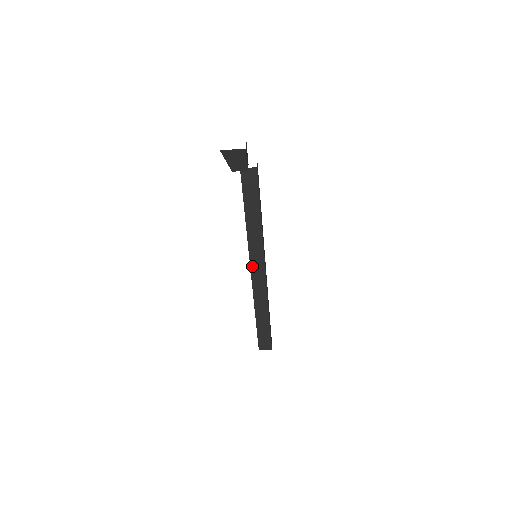
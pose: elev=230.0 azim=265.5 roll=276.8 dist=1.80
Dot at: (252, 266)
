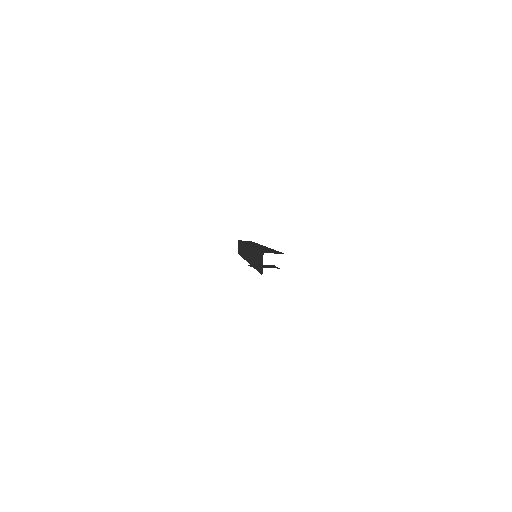
Dot at: occluded
